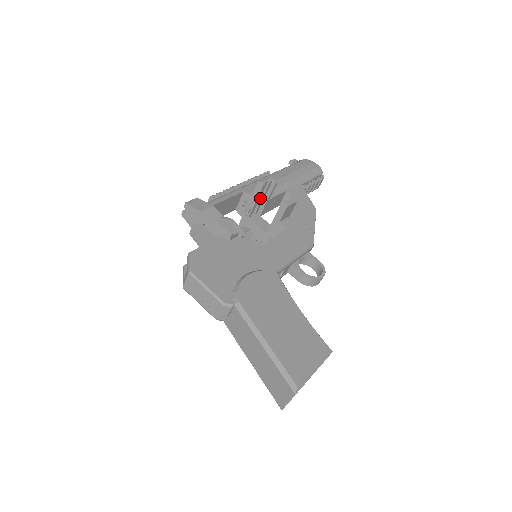
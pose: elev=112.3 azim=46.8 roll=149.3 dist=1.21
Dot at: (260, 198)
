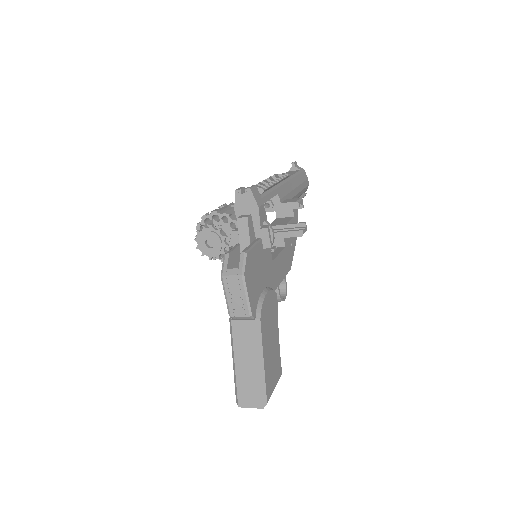
Dot at: occluded
